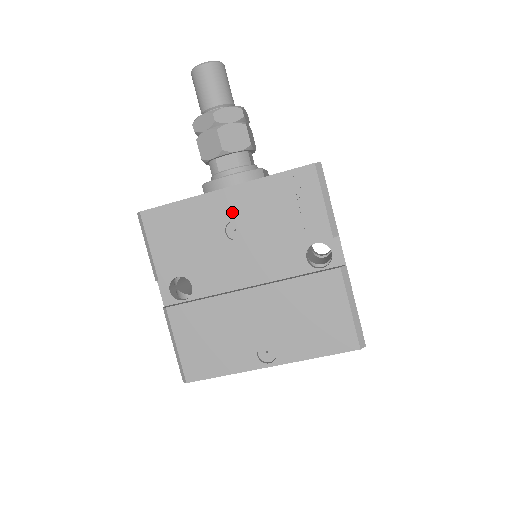
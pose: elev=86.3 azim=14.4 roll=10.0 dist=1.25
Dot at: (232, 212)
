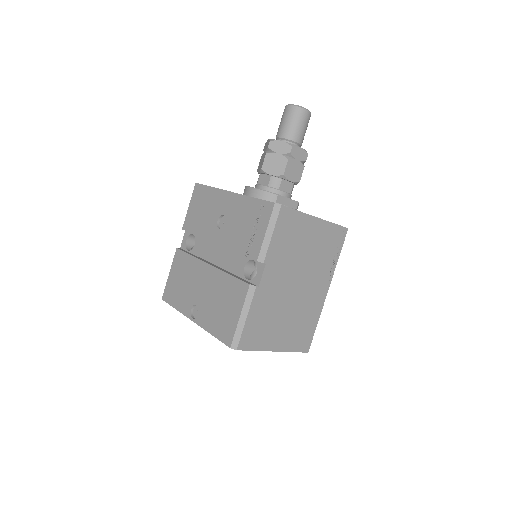
Dot at: (226, 209)
